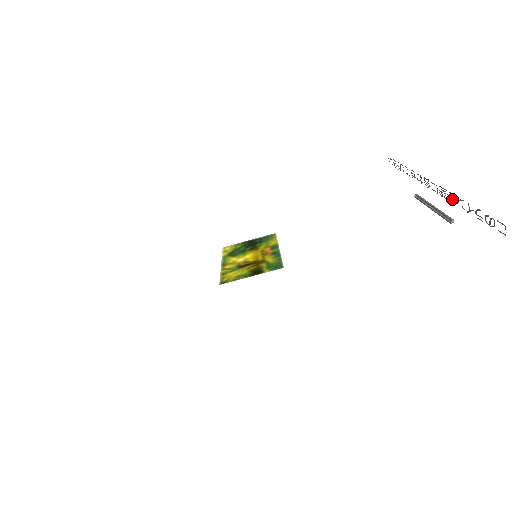
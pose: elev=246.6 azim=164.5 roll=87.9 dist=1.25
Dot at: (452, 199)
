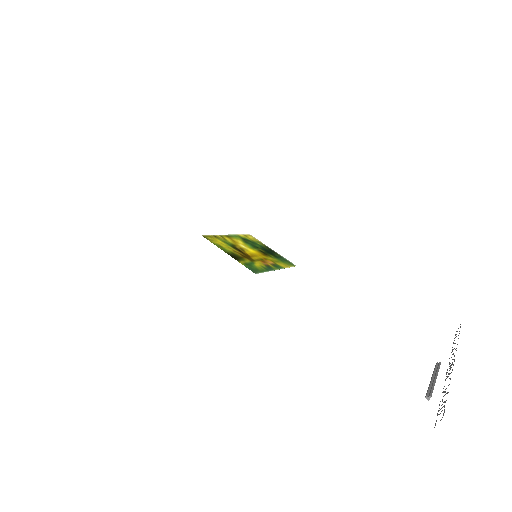
Dot at: occluded
